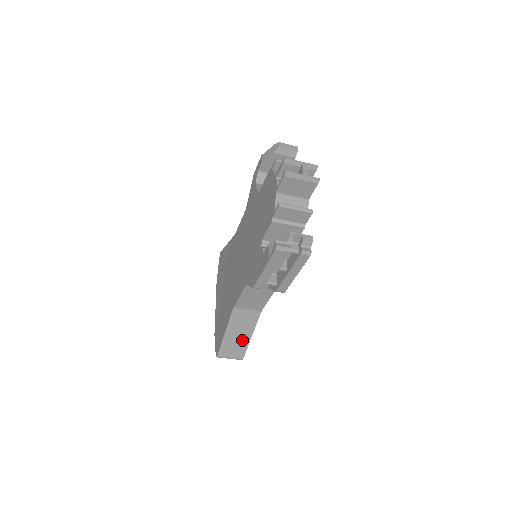
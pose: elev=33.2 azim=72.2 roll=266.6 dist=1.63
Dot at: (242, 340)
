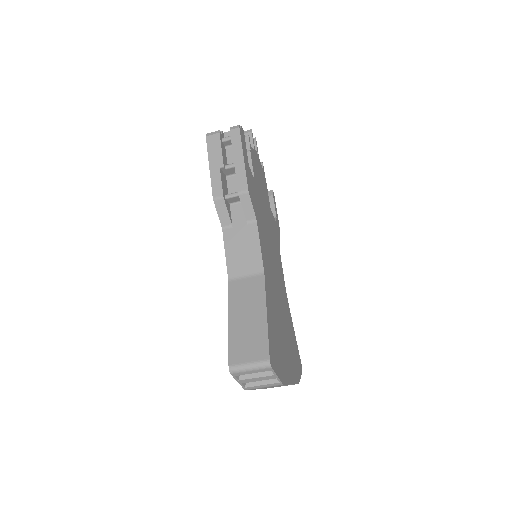
Dot at: (256, 325)
